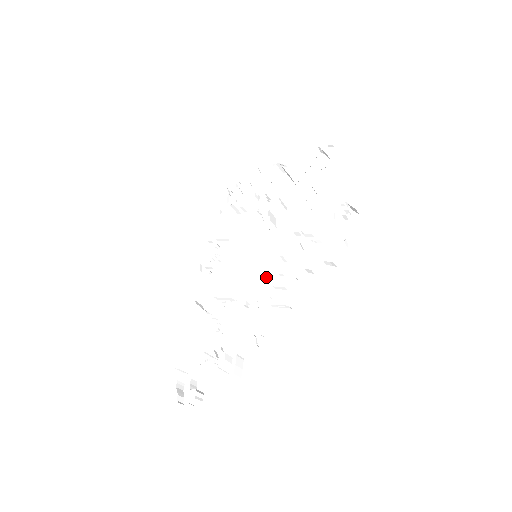
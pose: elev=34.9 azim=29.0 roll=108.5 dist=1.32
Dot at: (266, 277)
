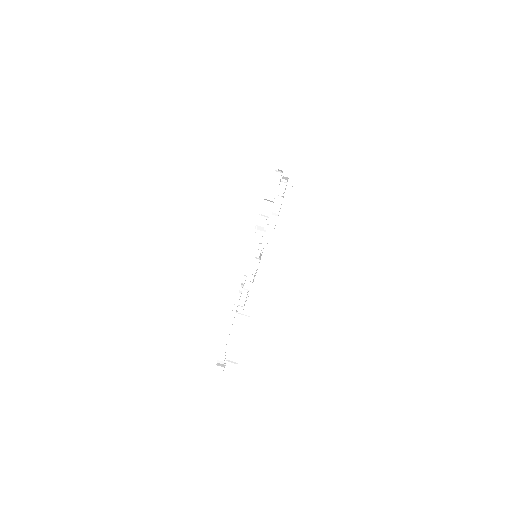
Dot at: occluded
